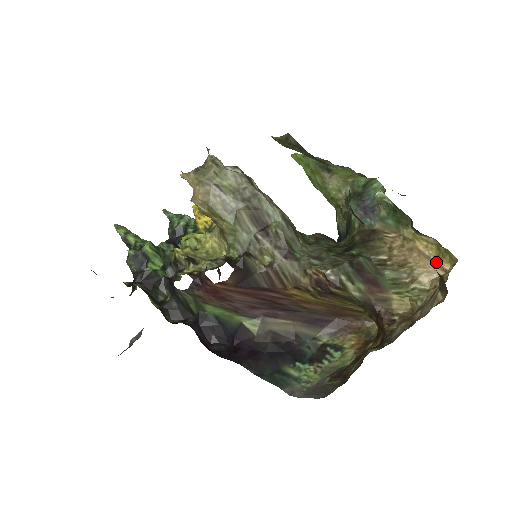
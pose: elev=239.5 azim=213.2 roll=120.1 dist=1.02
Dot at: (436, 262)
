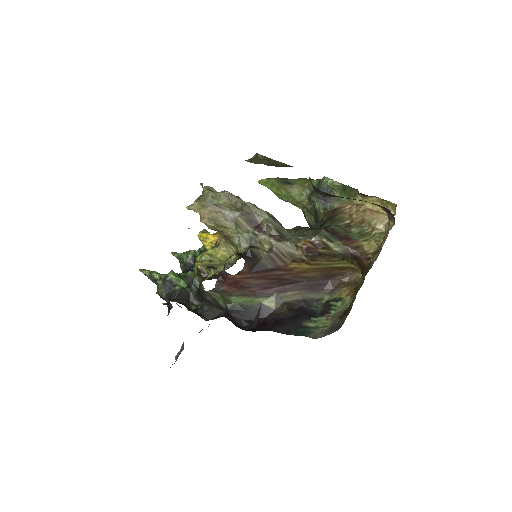
Dot at: (384, 213)
